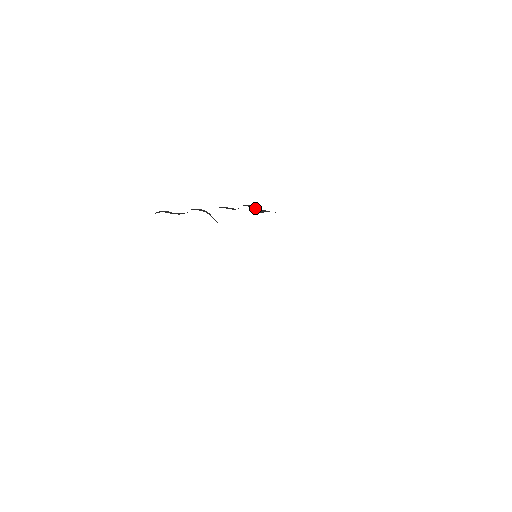
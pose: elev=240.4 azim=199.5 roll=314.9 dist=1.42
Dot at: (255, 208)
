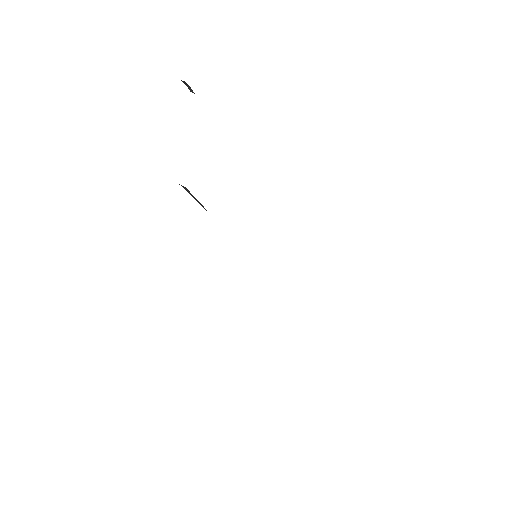
Dot at: occluded
